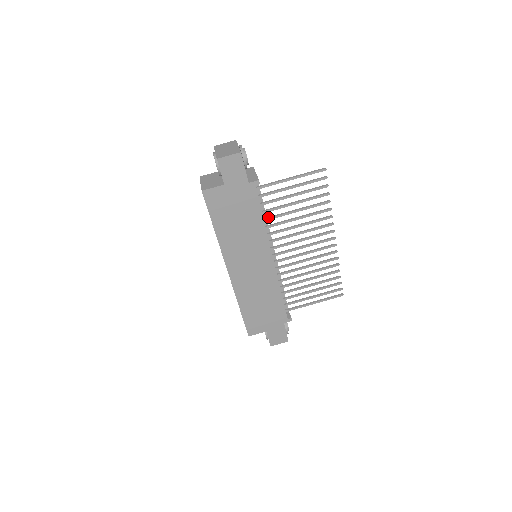
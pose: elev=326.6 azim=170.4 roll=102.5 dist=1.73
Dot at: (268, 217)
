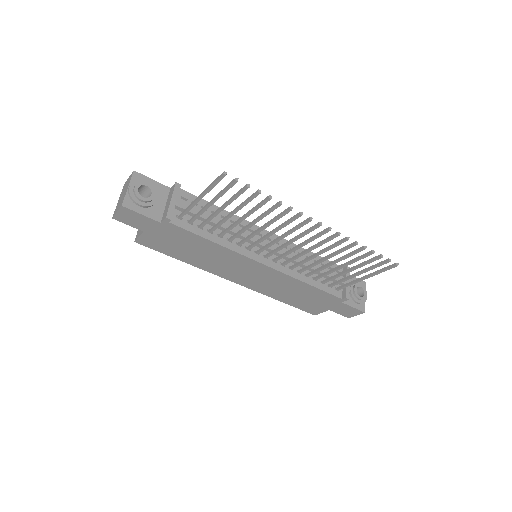
Dot at: (221, 232)
